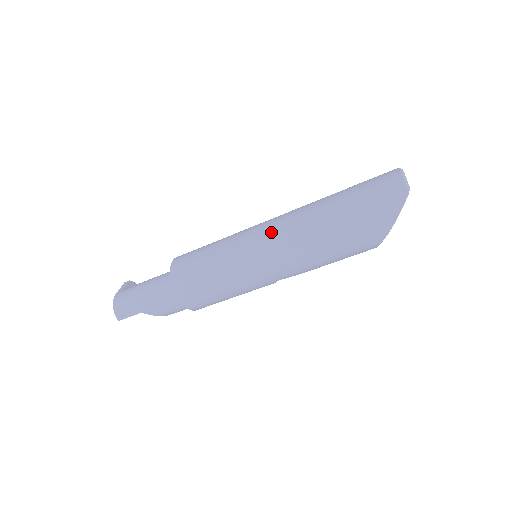
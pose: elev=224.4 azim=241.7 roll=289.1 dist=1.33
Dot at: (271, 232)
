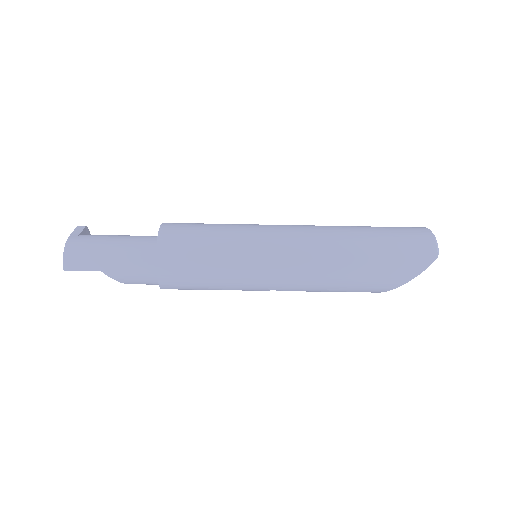
Dot at: (292, 240)
